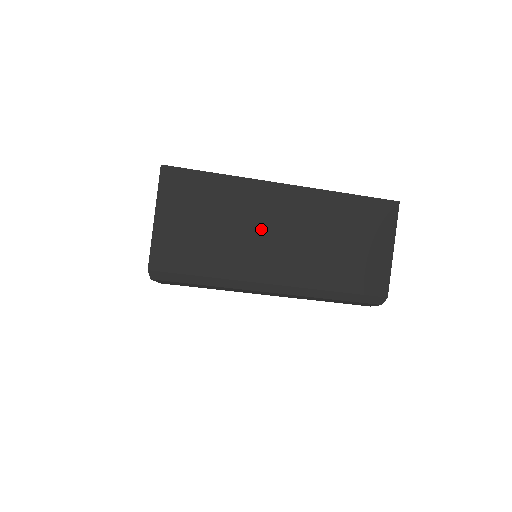
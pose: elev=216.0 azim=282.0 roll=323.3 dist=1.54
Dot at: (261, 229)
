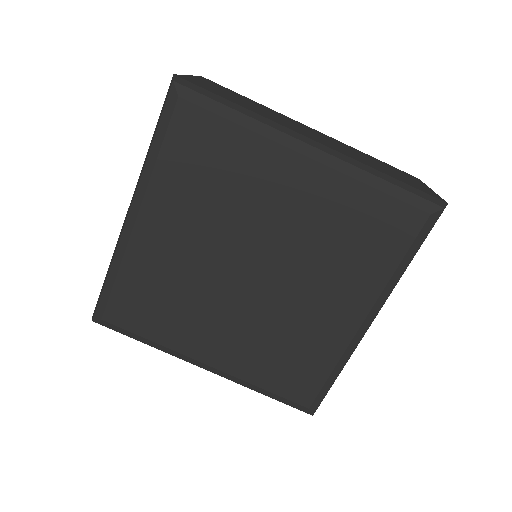
Dot at: (293, 124)
